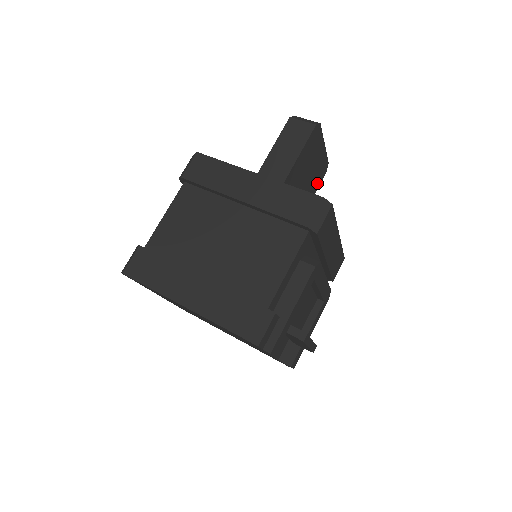
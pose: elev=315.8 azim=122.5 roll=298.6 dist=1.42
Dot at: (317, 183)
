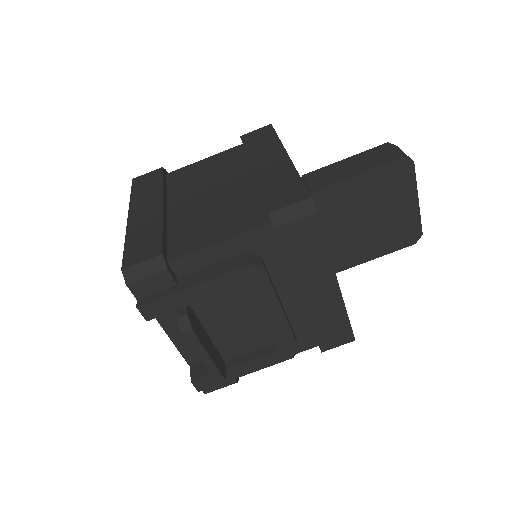
Dot at: (391, 245)
